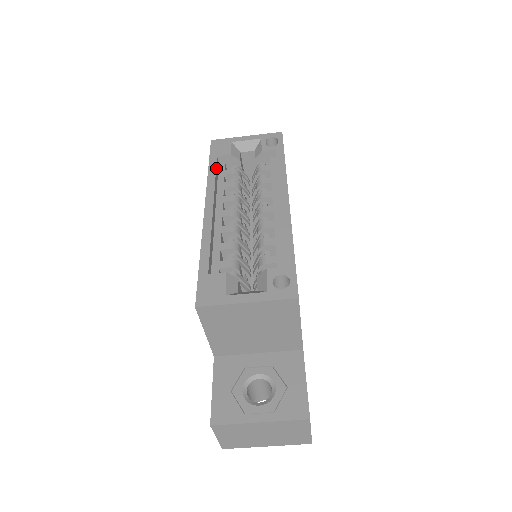
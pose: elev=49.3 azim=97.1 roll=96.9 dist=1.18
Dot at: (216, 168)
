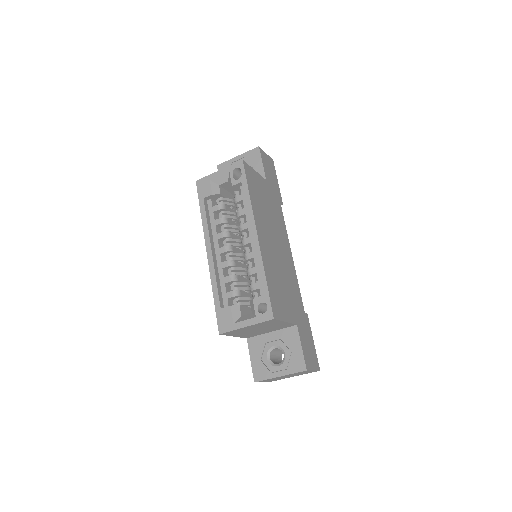
Dot at: (205, 211)
